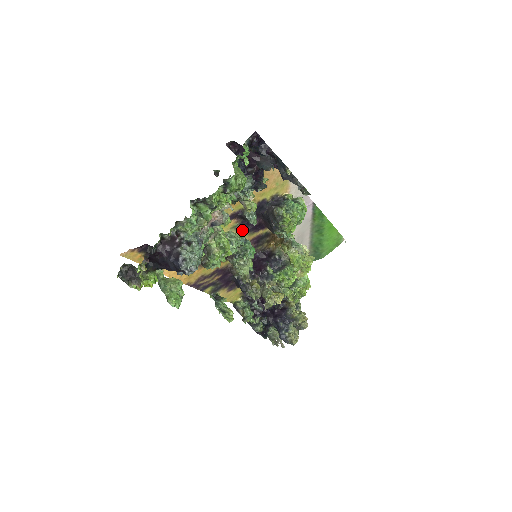
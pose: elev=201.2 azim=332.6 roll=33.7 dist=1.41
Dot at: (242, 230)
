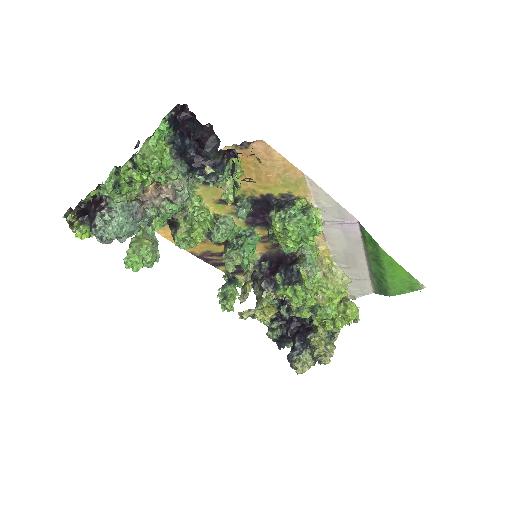
Dot at: (248, 220)
